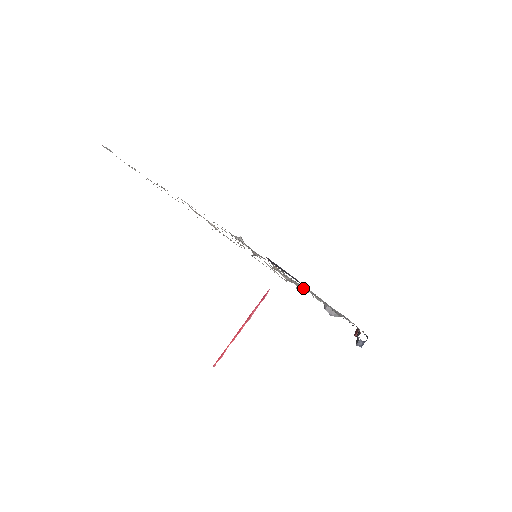
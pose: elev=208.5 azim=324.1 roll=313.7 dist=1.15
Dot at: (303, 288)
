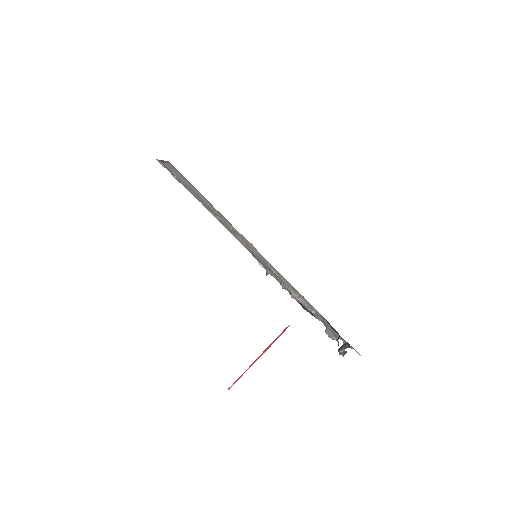
Dot at: (297, 295)
